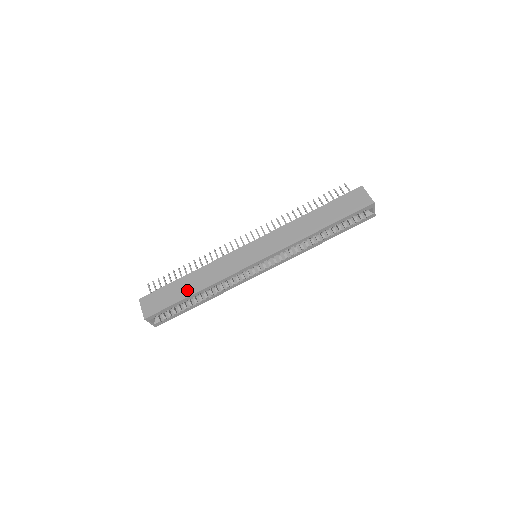
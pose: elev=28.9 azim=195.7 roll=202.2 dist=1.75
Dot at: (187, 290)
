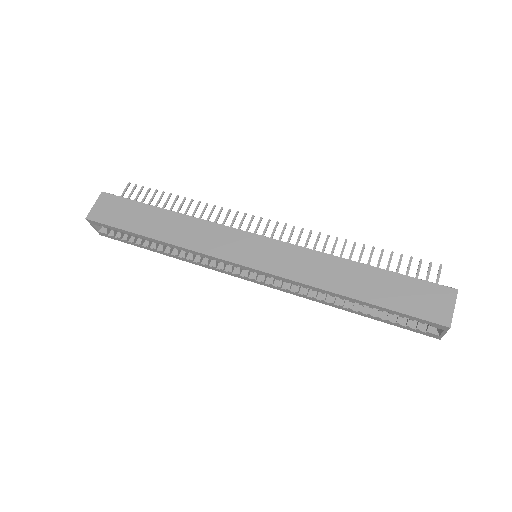
Dot at: (150, 227)
